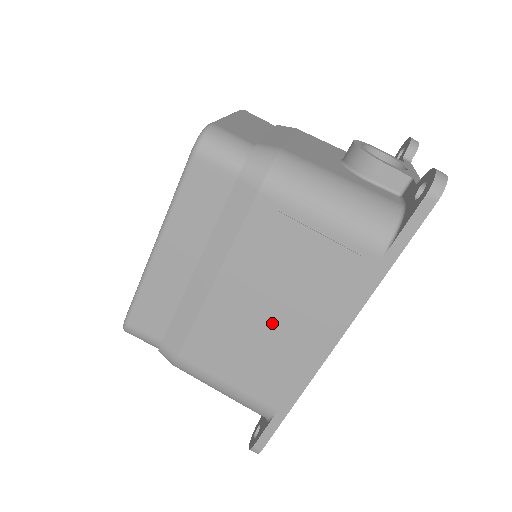
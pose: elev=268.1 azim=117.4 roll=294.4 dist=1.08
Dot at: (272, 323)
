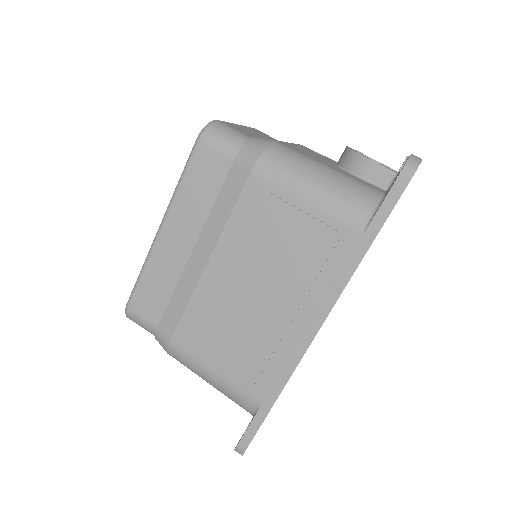
Dot at: (259, 304)
